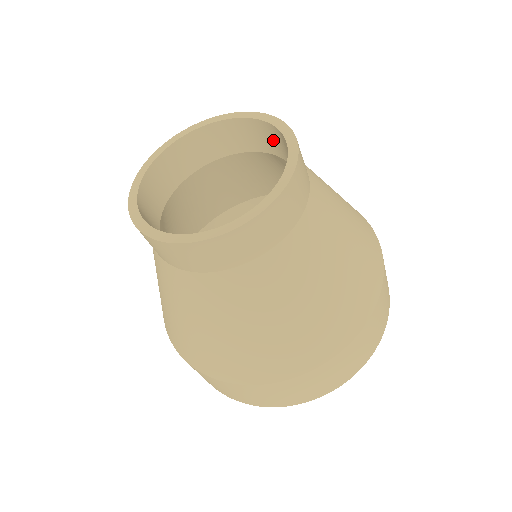
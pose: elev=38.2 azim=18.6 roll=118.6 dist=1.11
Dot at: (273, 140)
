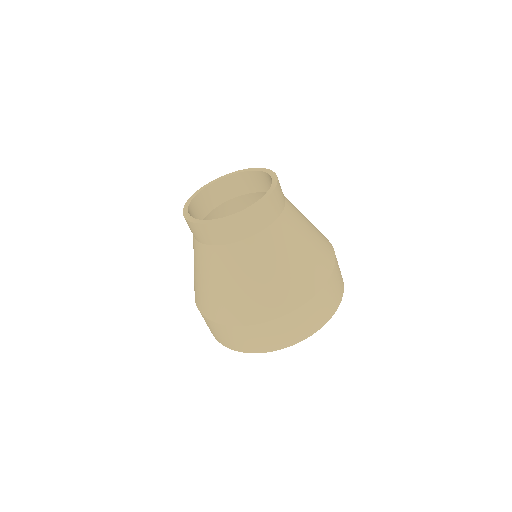
Dot at: occluded
